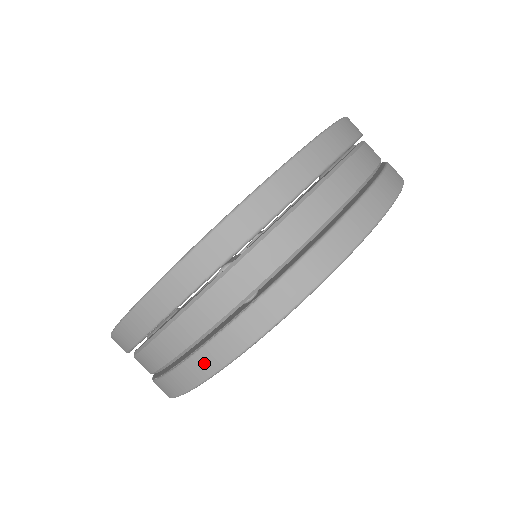
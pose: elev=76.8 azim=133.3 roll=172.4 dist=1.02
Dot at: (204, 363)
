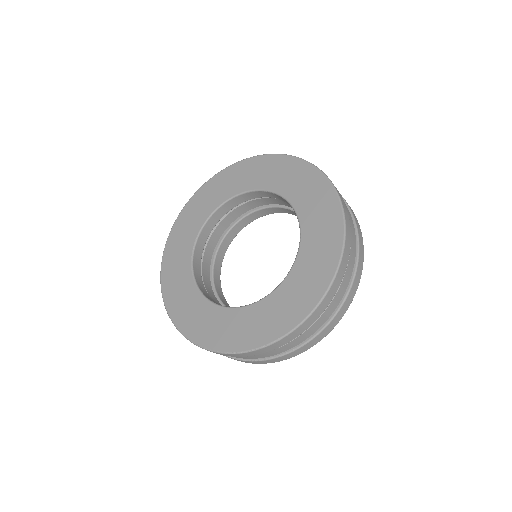
Dot at: (262, 362)
